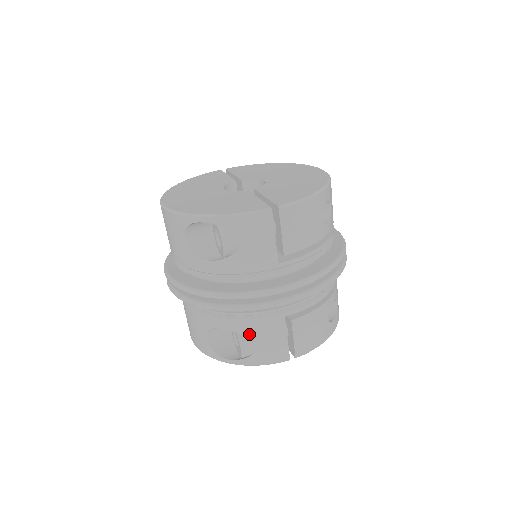
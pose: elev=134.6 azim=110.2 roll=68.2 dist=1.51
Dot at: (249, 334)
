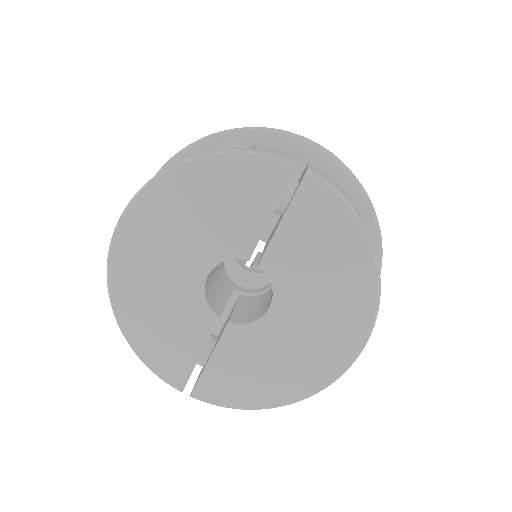
Dot at: occluded
